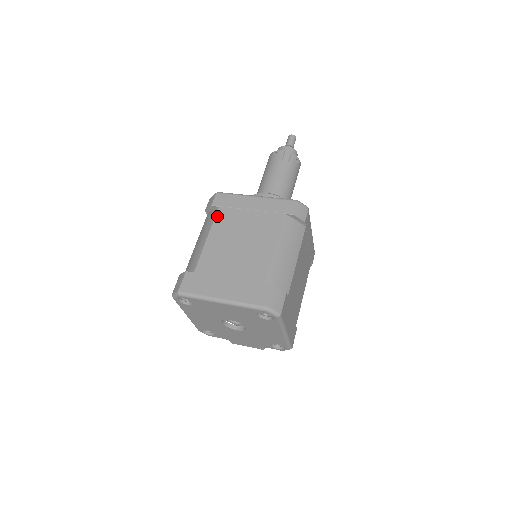
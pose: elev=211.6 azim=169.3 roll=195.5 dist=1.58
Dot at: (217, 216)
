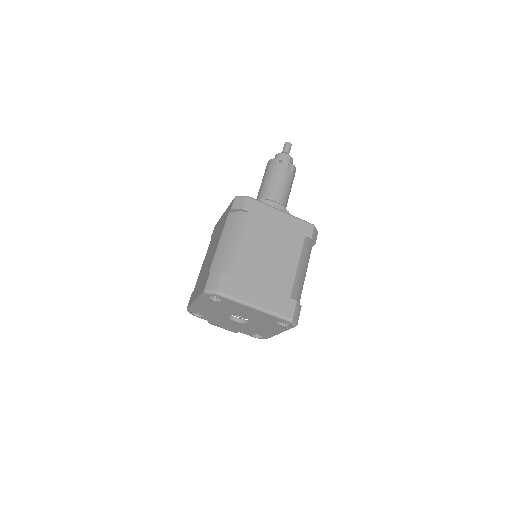
Dot at: (248, 222)
